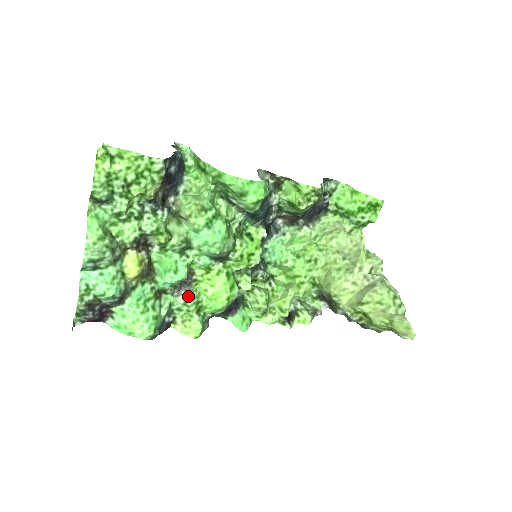
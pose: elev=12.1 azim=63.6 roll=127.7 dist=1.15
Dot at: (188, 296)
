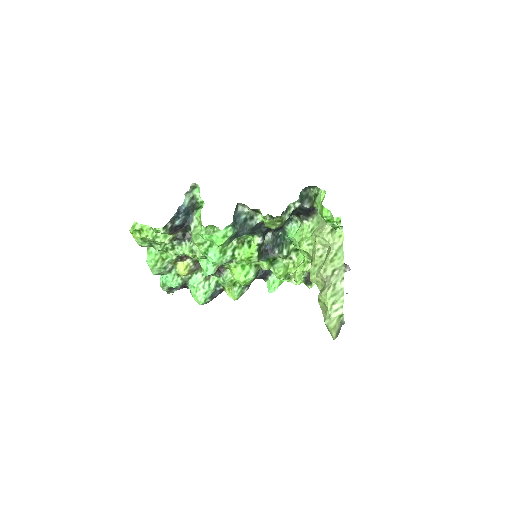
Dot at: (223, 278)
